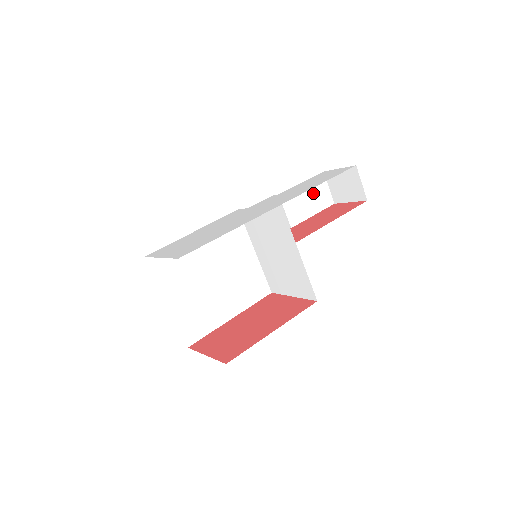
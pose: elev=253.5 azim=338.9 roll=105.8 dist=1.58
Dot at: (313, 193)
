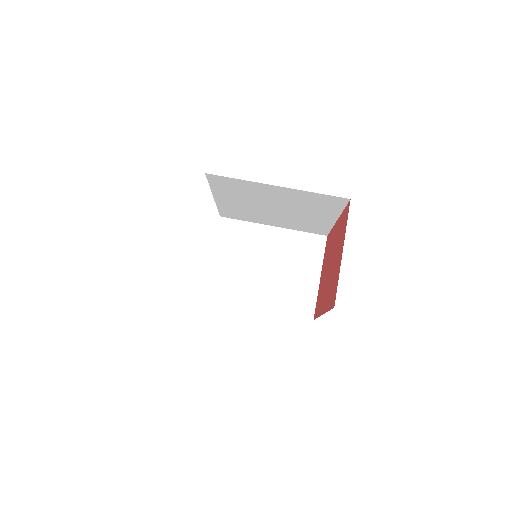
Dot at: occluded
